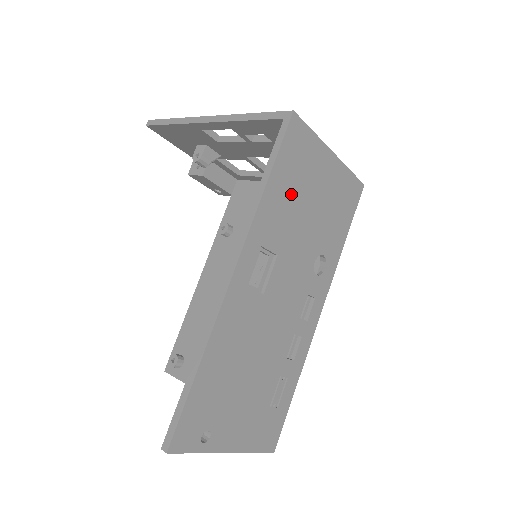
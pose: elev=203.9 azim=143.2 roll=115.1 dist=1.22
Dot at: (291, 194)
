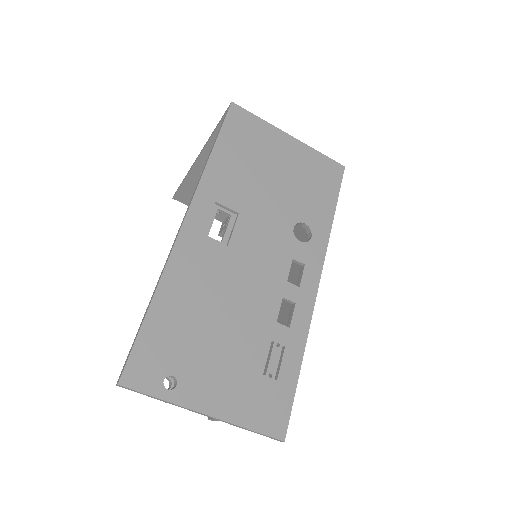
Dot at: (244, 163)
